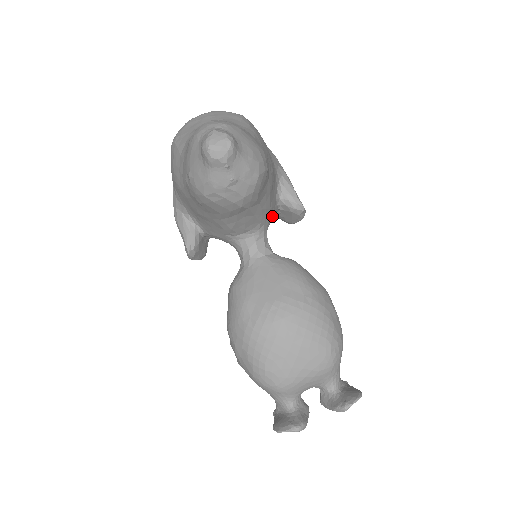
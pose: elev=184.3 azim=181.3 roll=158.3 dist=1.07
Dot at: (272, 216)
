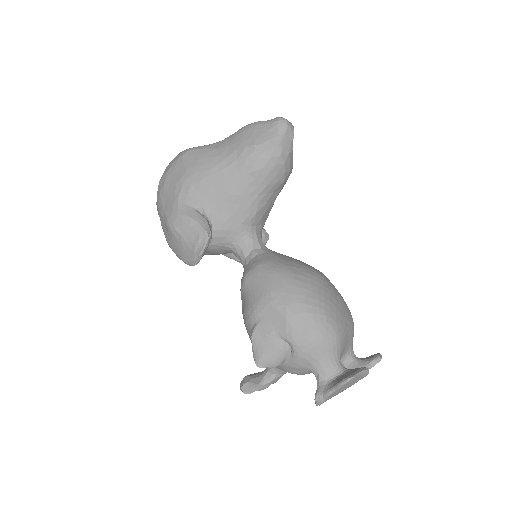
Dot at: occluded
